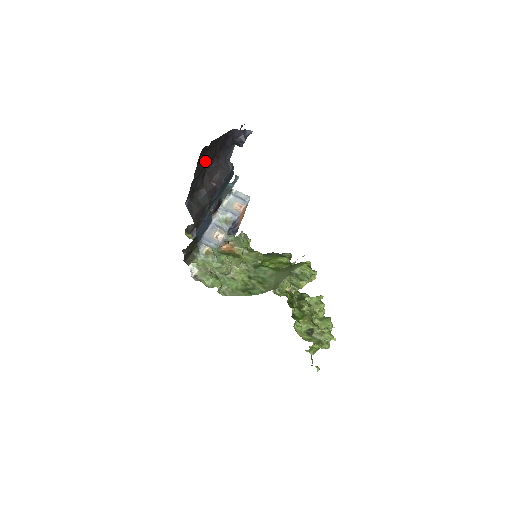
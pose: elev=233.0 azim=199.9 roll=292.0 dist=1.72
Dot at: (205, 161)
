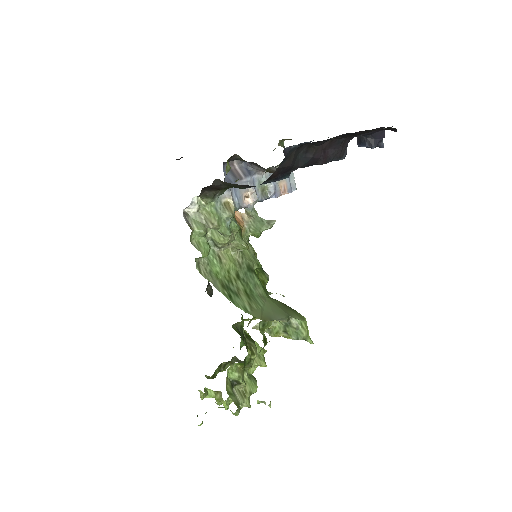
Dot at: (361, 133)
